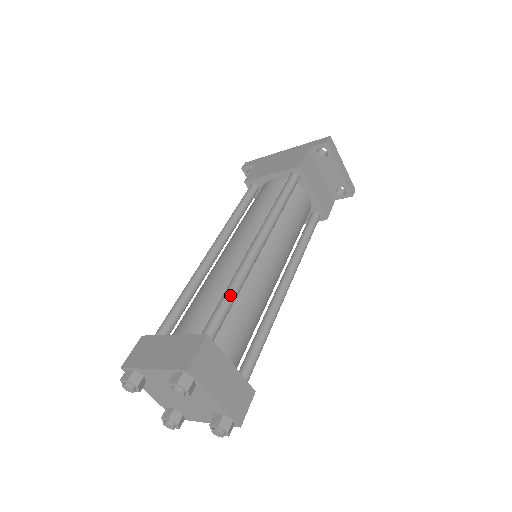
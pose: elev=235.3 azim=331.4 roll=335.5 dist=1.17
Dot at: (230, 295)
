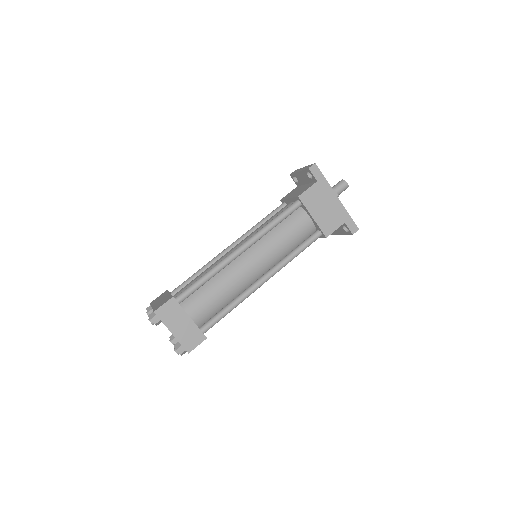
Dot at: occluded
